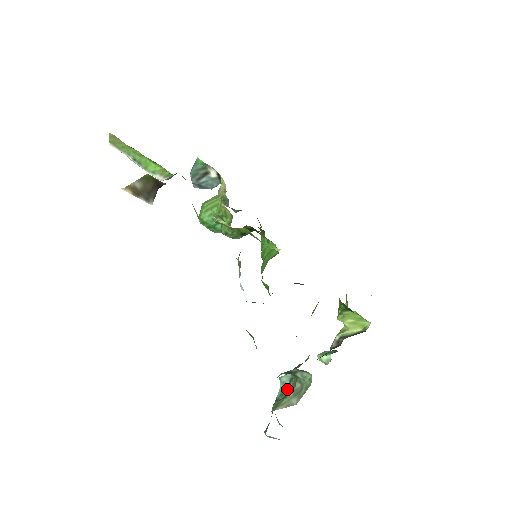
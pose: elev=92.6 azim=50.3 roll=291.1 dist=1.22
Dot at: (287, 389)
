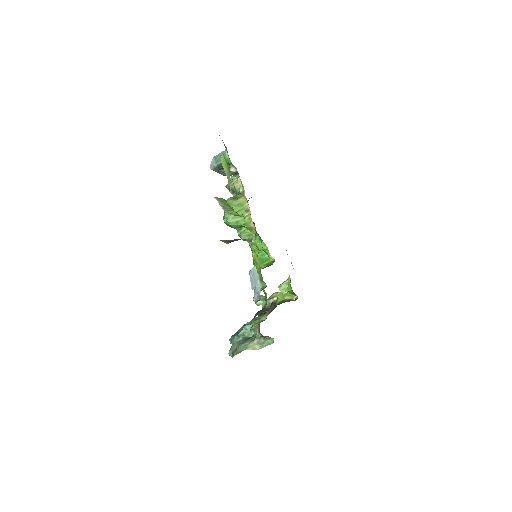
Dot at: (248, 333)
